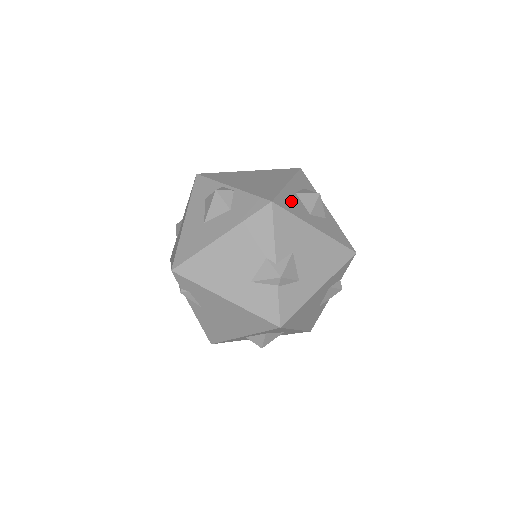
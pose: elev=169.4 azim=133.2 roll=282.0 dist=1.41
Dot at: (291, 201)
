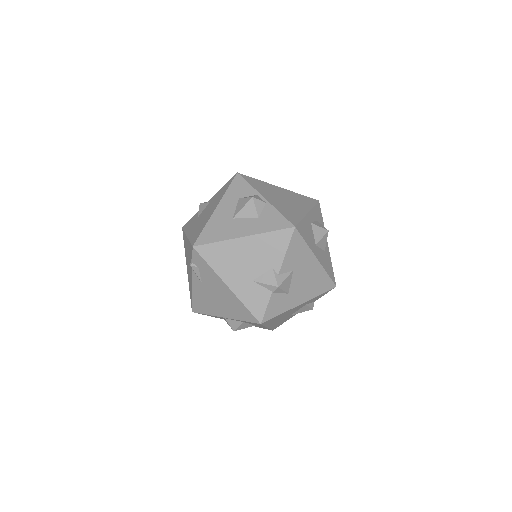
Dot at: (307, 230)
